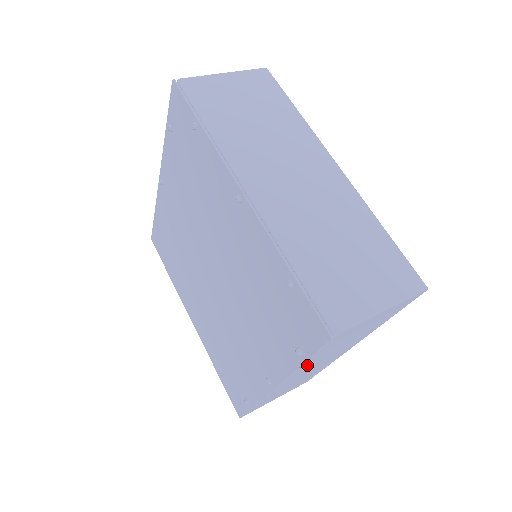
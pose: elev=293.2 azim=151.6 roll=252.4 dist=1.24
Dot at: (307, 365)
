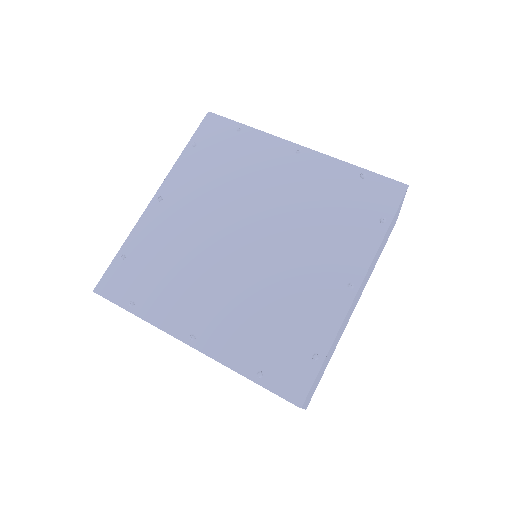
Dot at: (374, 259)
